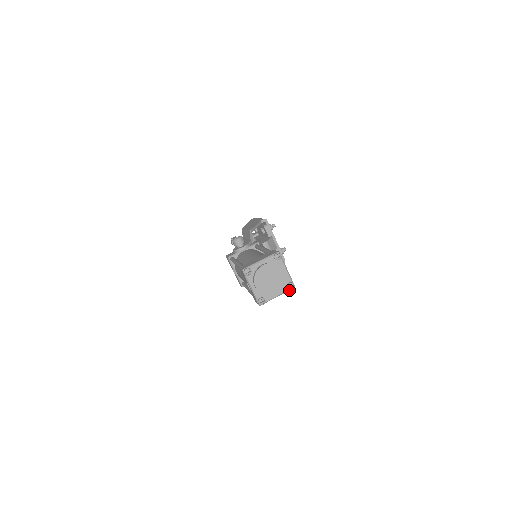
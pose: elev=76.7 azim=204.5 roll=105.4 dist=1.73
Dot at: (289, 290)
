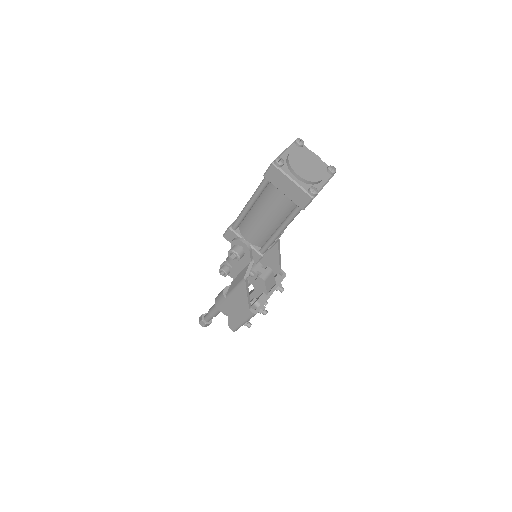
Dot at: (306, 193)
